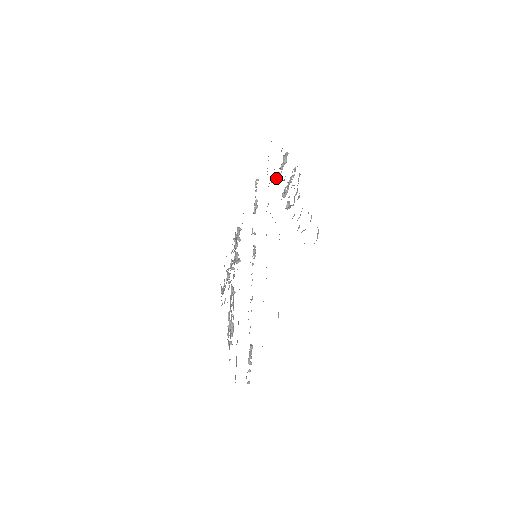
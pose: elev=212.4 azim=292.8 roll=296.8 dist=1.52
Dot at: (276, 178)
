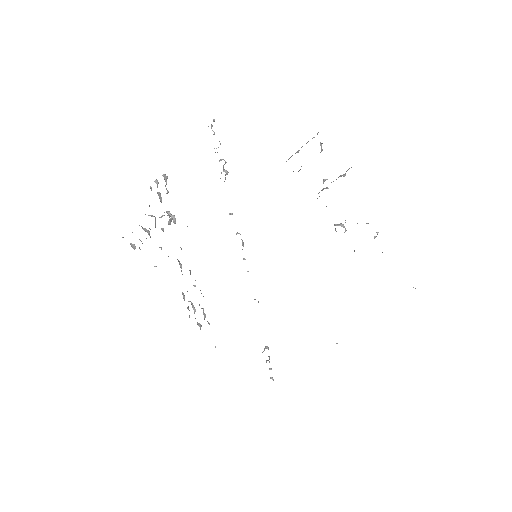
Dot at: (300, 169)
